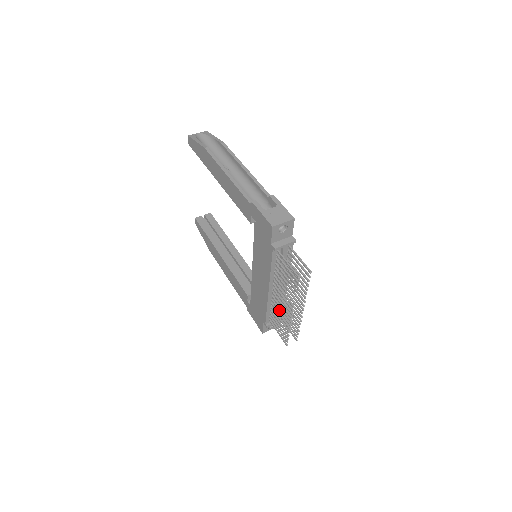
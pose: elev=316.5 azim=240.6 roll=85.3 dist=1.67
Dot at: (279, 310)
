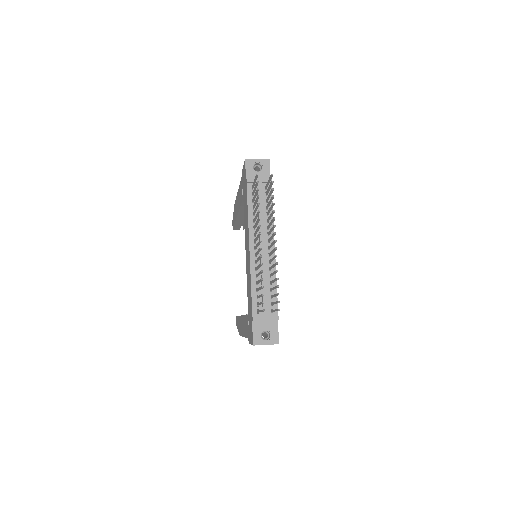
Dot at: (257, 266)
